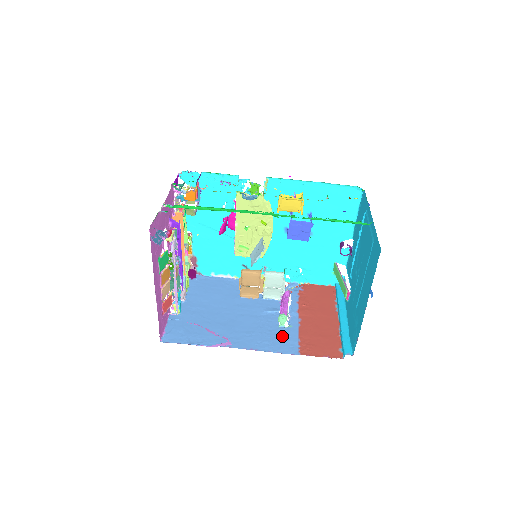
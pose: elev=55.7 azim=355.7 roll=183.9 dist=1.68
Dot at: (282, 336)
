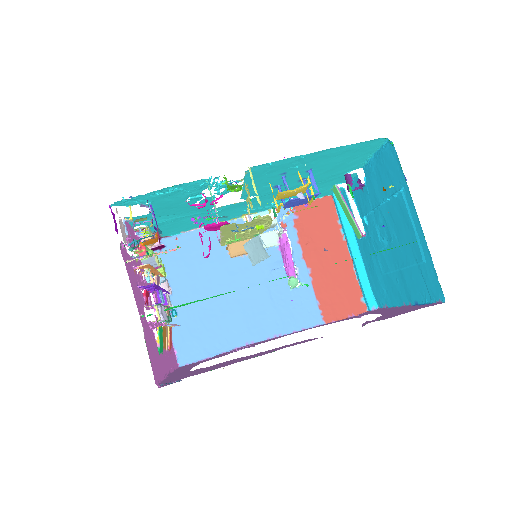
Dot at: (299, 303)
